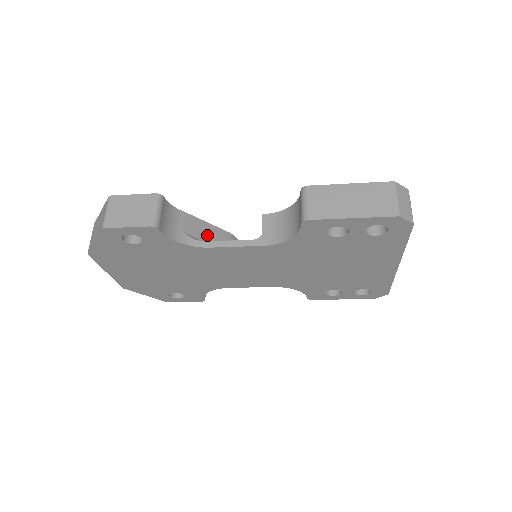
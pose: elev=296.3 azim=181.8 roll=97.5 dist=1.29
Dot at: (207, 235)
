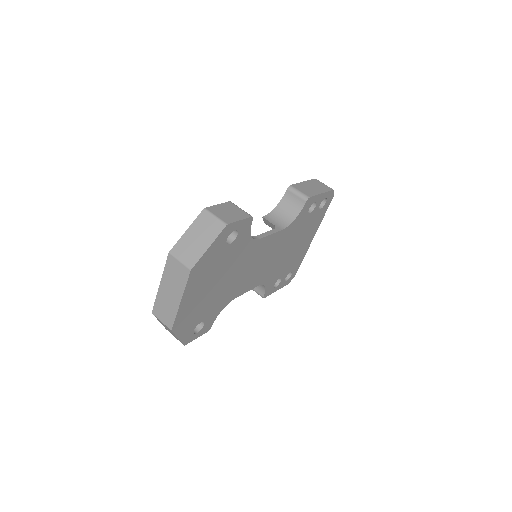
Dot at: occluded
